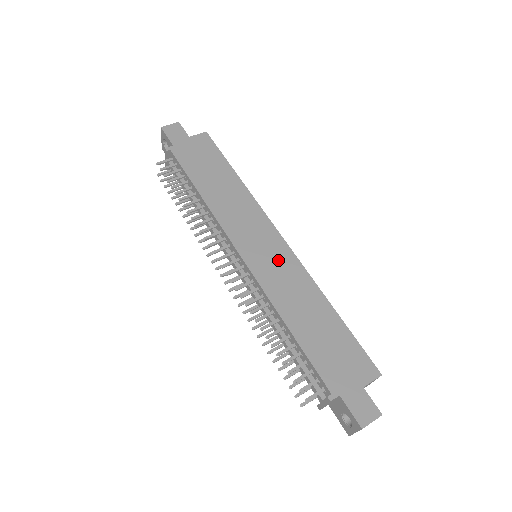
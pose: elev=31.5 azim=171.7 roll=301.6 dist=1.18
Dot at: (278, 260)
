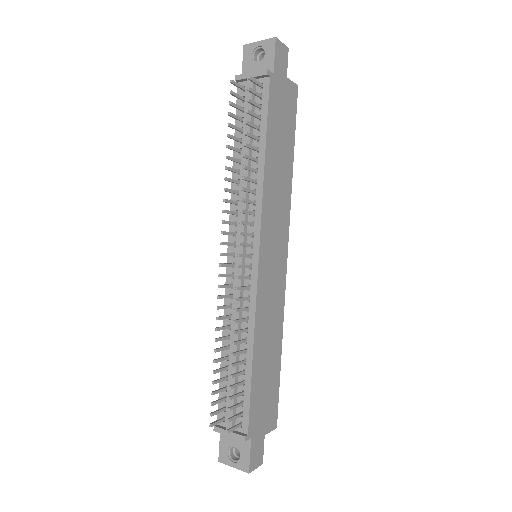
Dot at: (276, 281)
